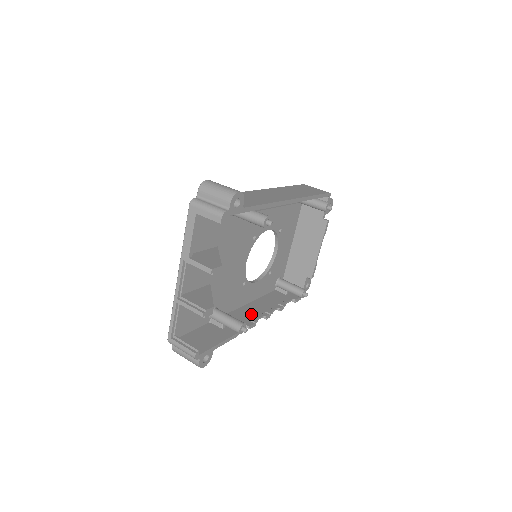
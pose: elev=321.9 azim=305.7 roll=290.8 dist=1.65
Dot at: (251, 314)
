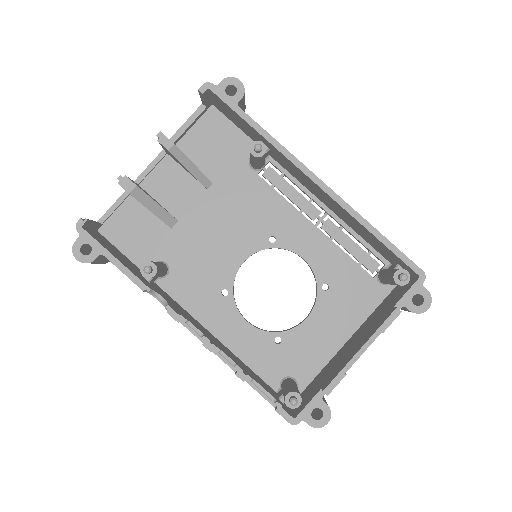
Dot at: (196, 324)
